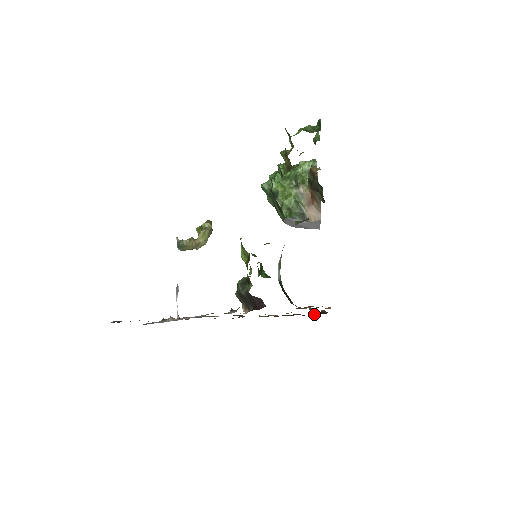
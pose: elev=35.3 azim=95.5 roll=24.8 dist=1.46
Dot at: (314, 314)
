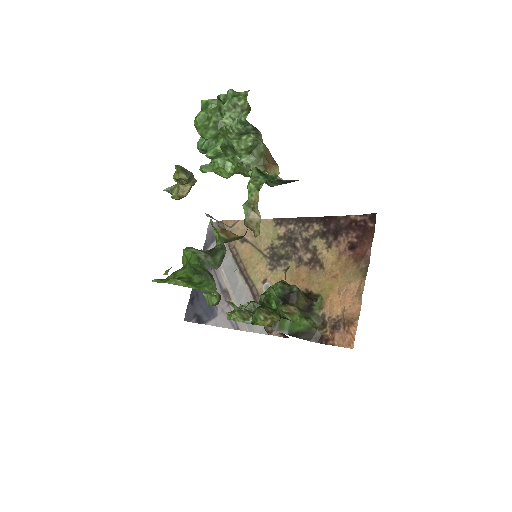
Dot at: (362, 221)
